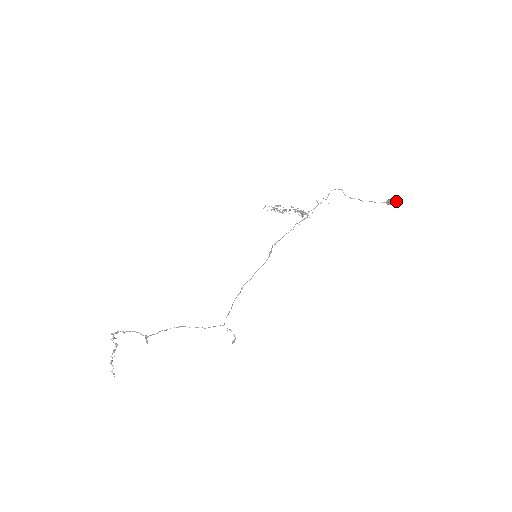
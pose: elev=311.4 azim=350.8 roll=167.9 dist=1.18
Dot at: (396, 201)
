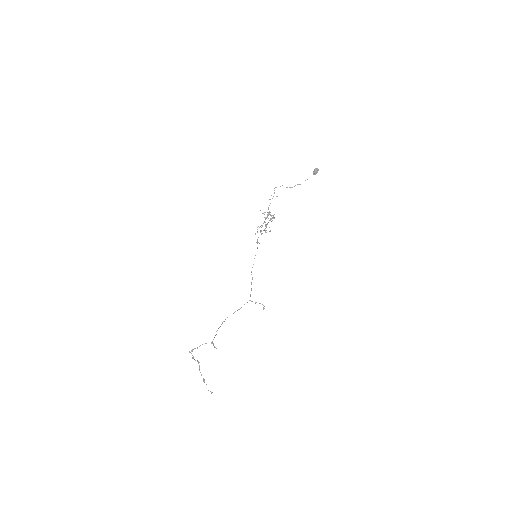
Dot at: (318, 169)
